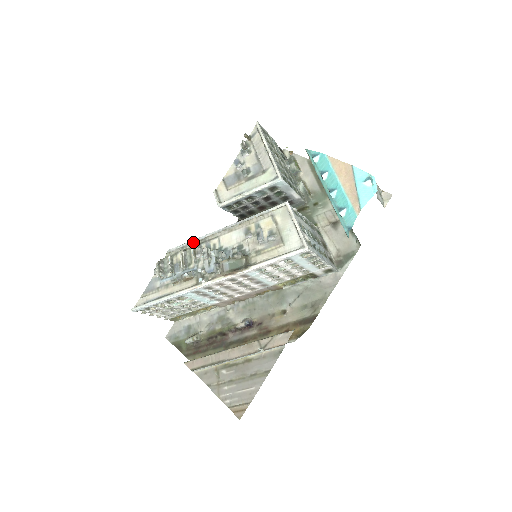
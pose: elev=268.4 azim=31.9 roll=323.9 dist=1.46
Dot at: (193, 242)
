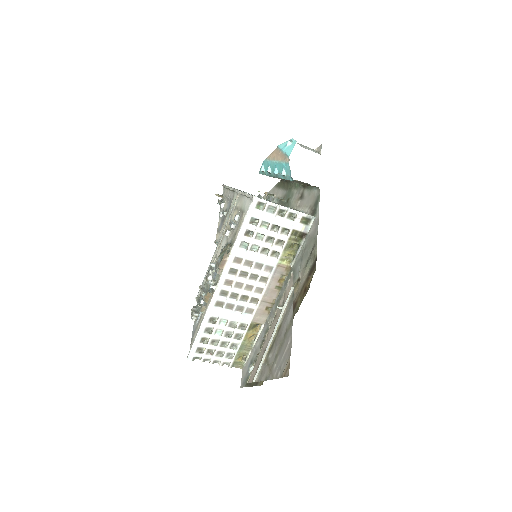
Dot at: occluded
